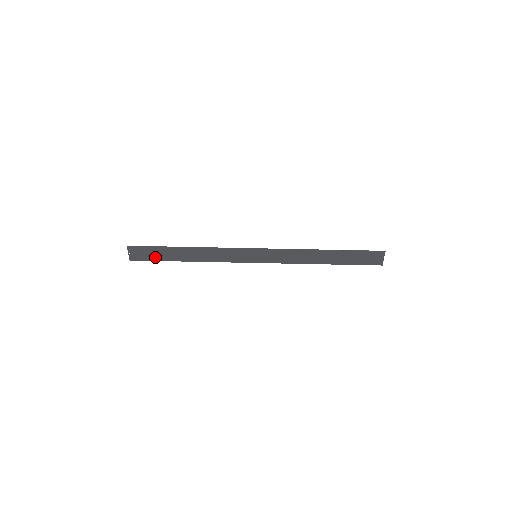
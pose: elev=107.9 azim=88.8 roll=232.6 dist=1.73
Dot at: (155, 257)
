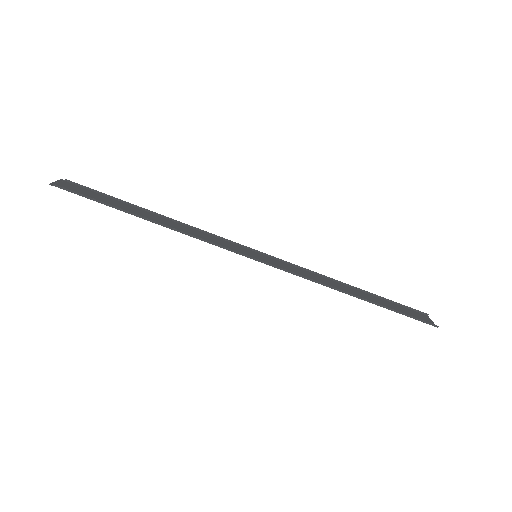
Dot at: (100, 196)
